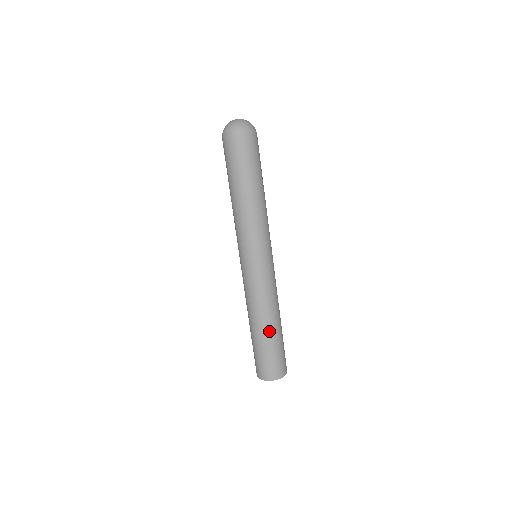
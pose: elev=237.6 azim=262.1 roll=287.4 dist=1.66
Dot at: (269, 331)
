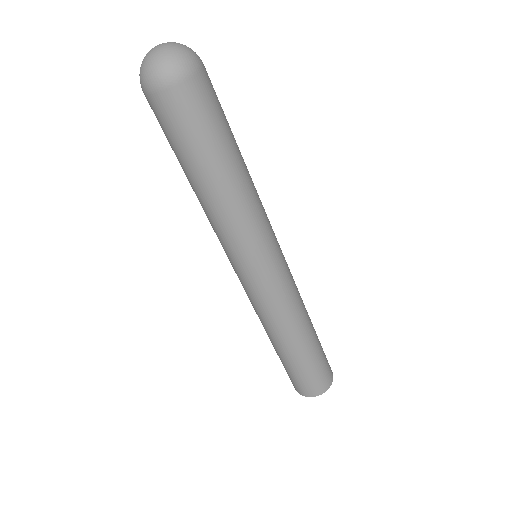
Dot at: (303, 346)
